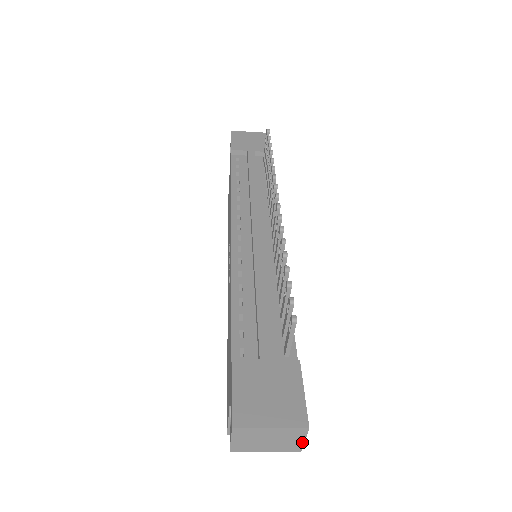
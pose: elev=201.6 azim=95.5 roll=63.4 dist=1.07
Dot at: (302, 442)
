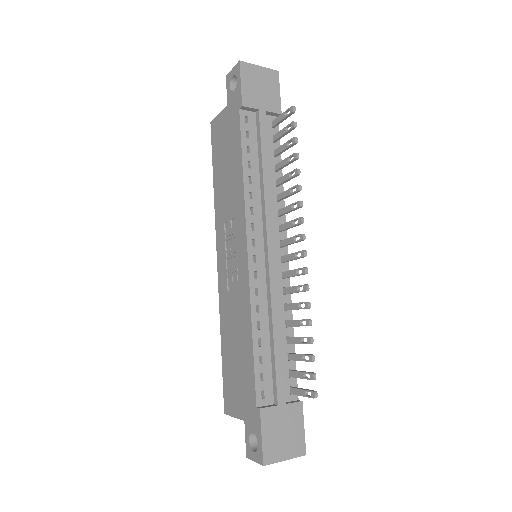
Dot at: occluded
